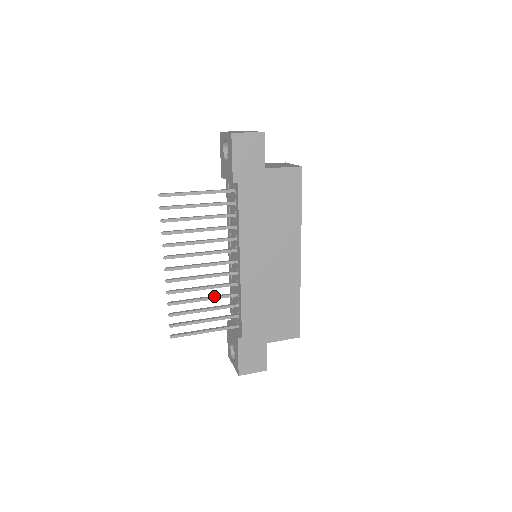
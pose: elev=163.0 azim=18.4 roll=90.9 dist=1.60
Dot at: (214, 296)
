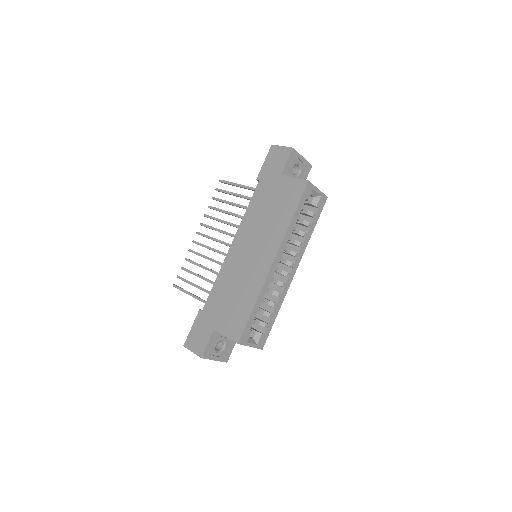
Dot at: occluded
